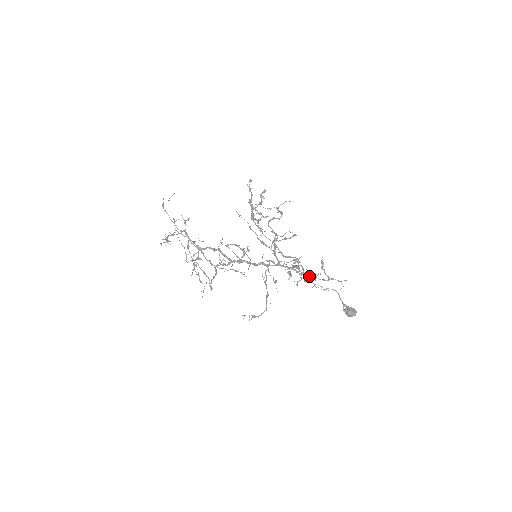
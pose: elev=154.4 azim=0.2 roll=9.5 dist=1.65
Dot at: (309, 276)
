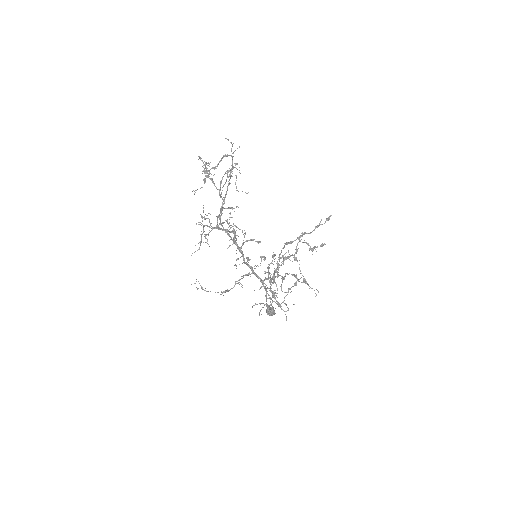
Dot at: (268, 306)
